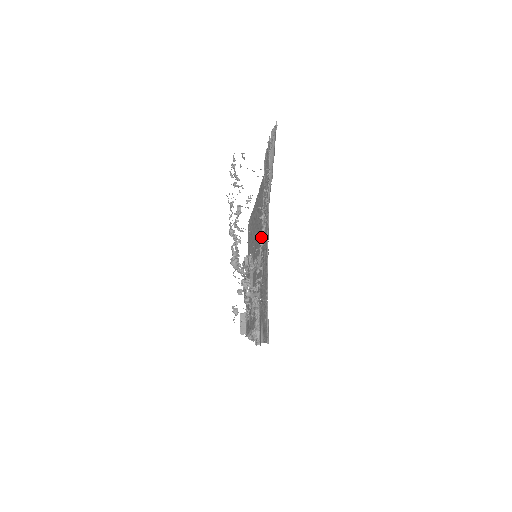
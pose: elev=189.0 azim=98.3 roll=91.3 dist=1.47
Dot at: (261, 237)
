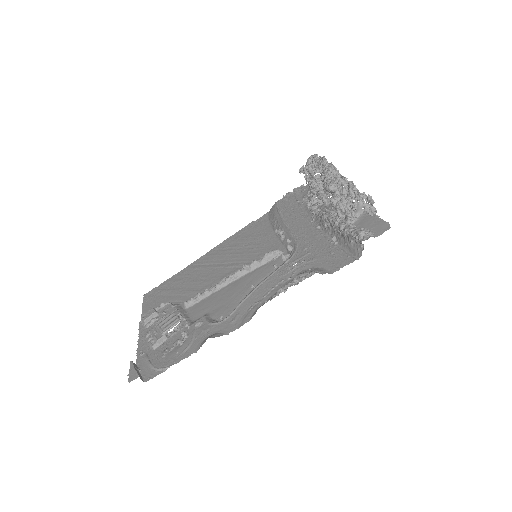
Dot at: (236, 263)
